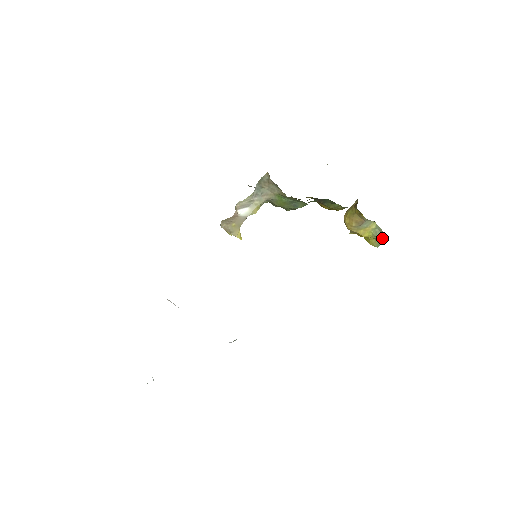
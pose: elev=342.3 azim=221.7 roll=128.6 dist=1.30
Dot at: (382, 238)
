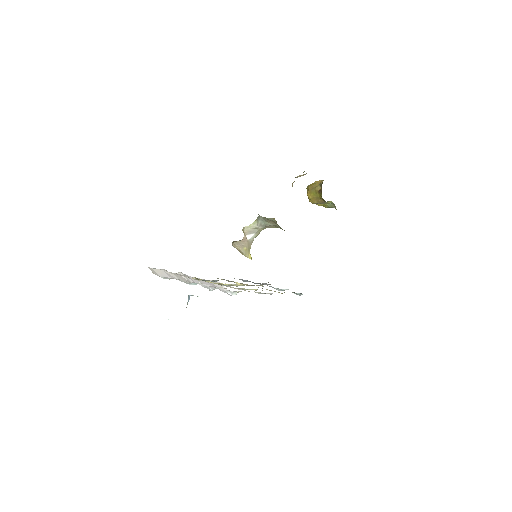
Dot at: occluded
